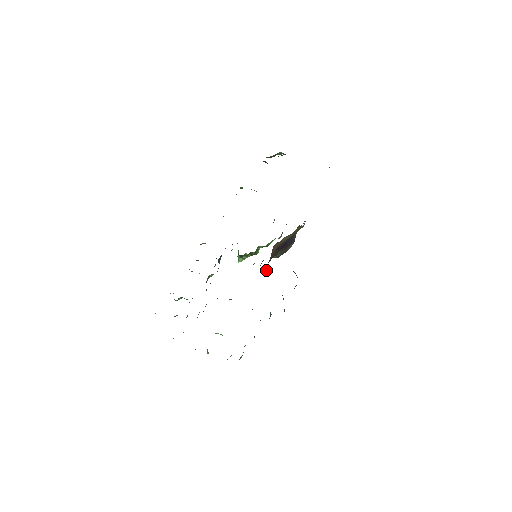
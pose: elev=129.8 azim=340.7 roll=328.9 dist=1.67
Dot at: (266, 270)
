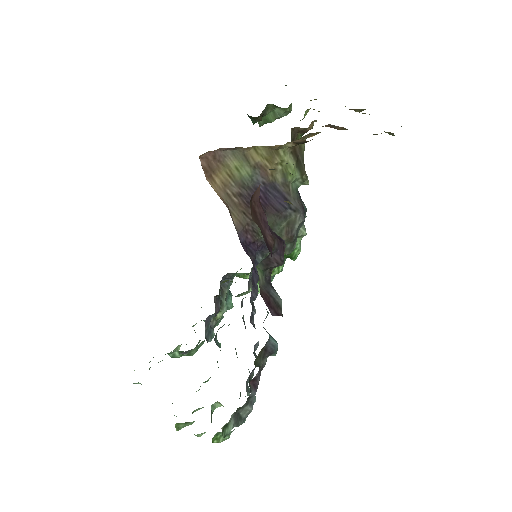
Dot at: (252, 257)
